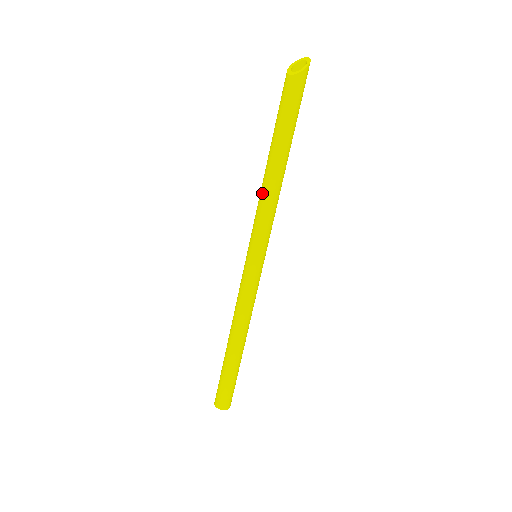
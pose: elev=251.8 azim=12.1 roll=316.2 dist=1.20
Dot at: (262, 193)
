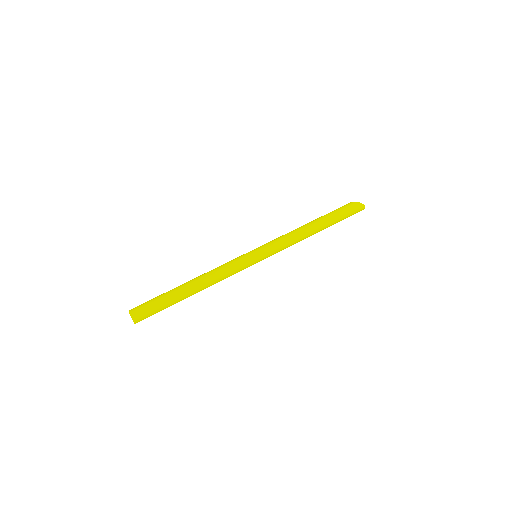
Dot at: occluded
